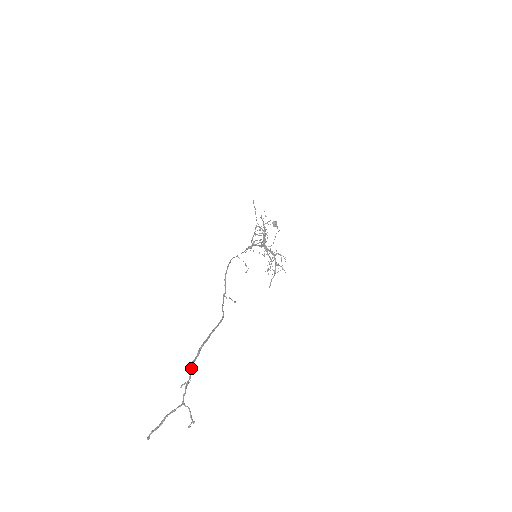
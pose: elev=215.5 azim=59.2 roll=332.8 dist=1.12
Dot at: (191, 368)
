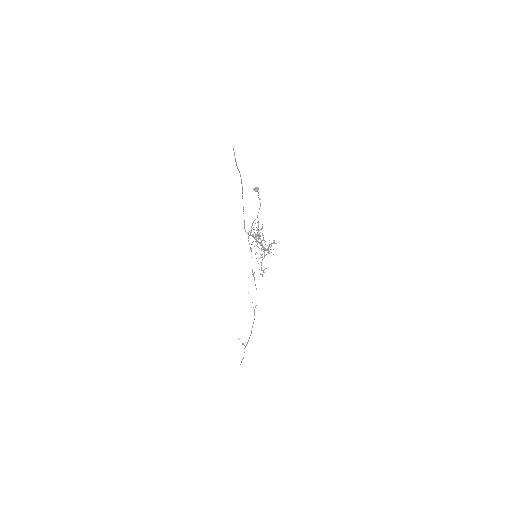
Dot at: occluded
